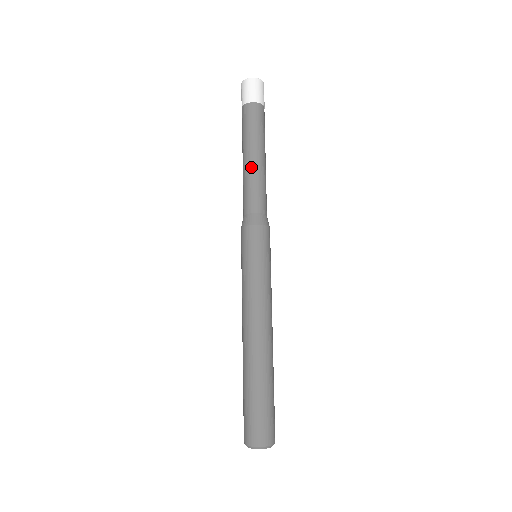
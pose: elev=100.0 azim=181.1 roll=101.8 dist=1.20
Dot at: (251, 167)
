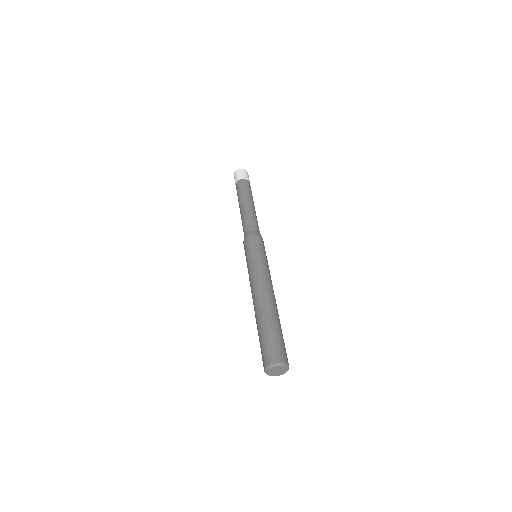
Dot at: (242, 210)
